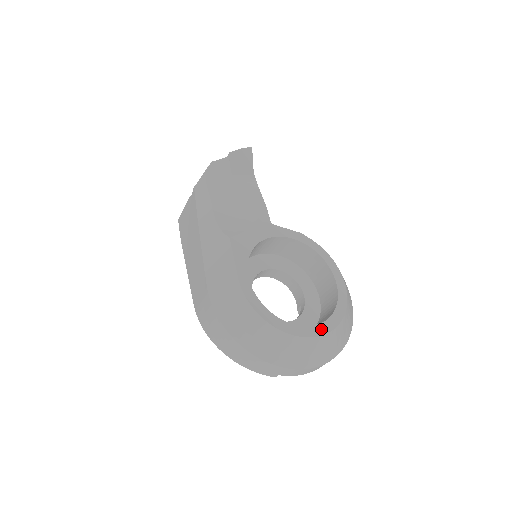
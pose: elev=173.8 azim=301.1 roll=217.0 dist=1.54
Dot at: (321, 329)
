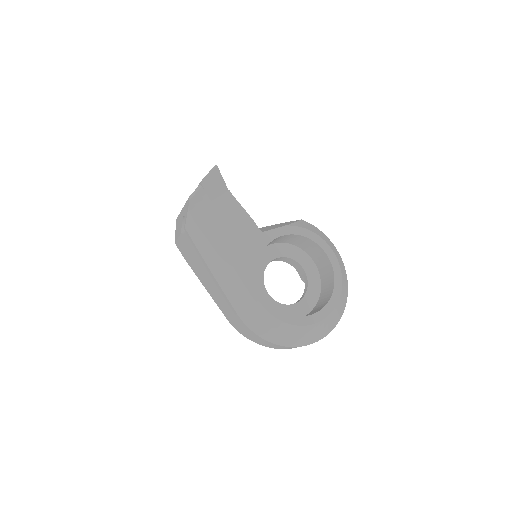
Dot at: (331, 306)
